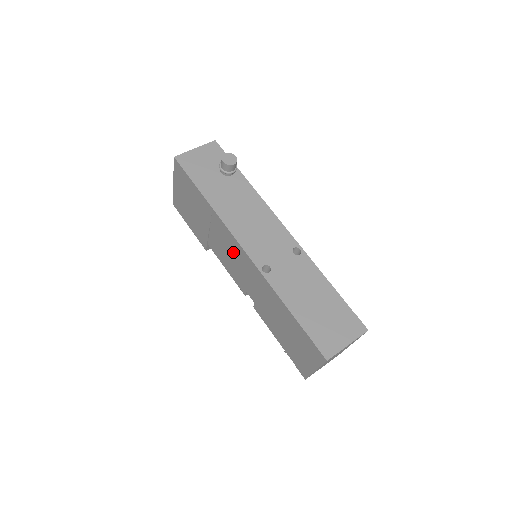
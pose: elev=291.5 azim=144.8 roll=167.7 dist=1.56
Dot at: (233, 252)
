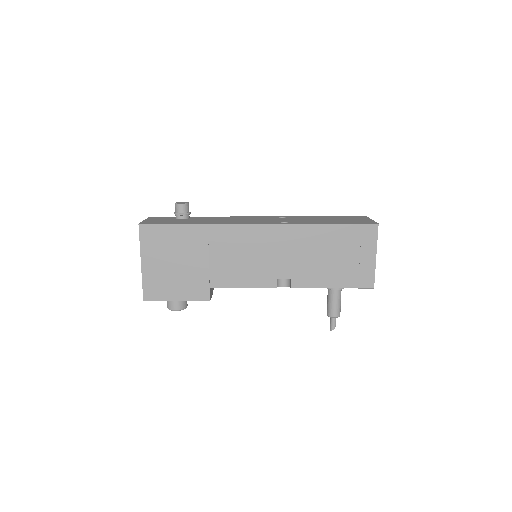
Dot at: (247, 246)
